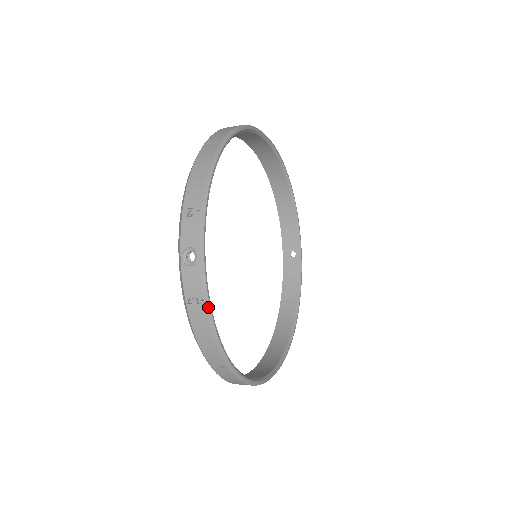
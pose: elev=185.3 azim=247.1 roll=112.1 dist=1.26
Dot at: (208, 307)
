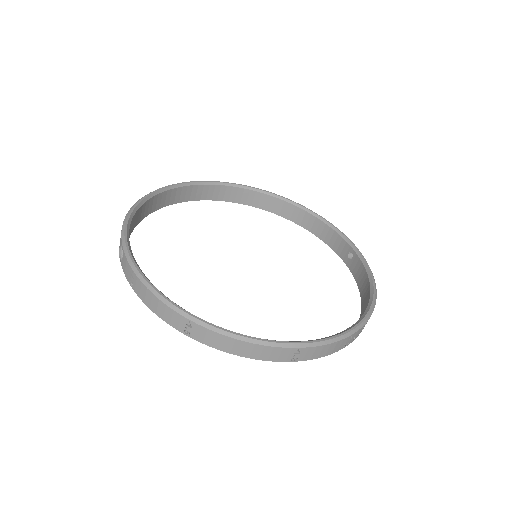
Dot at: (138, 274)
